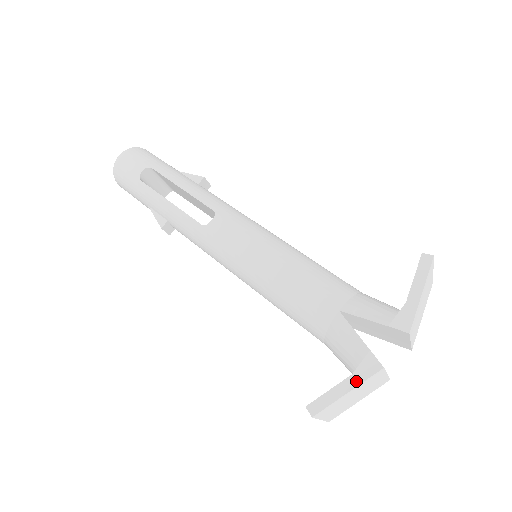
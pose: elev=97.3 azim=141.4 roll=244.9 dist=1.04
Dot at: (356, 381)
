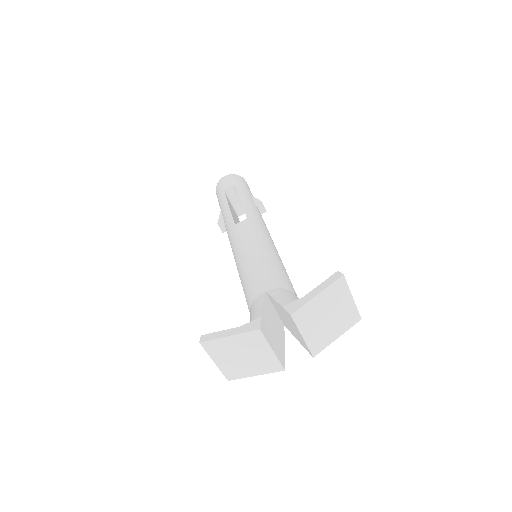
Dot at: (239, 331)
